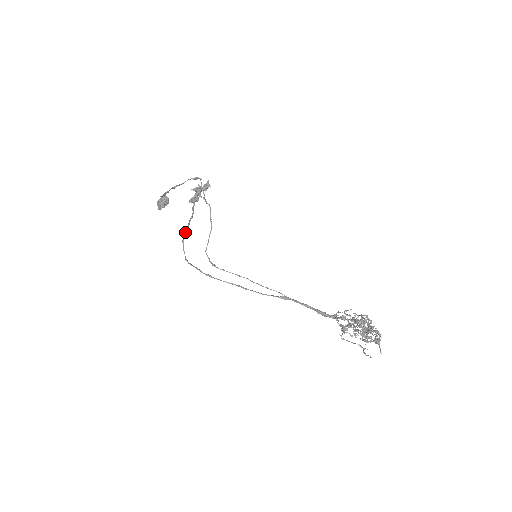
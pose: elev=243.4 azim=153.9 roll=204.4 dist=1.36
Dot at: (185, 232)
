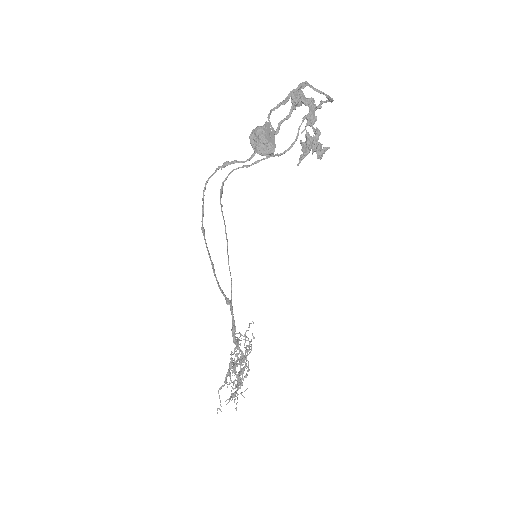
Dot at: (240, 162)
